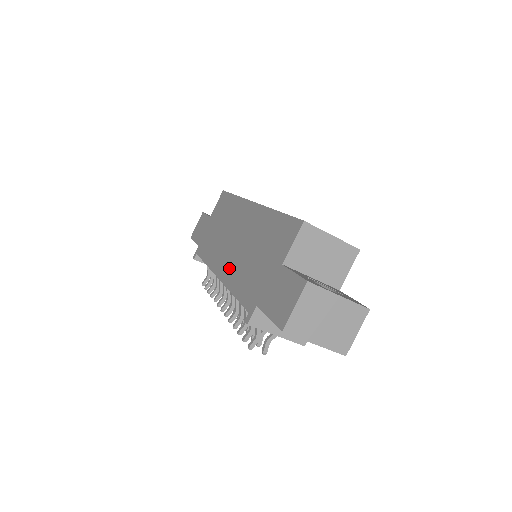
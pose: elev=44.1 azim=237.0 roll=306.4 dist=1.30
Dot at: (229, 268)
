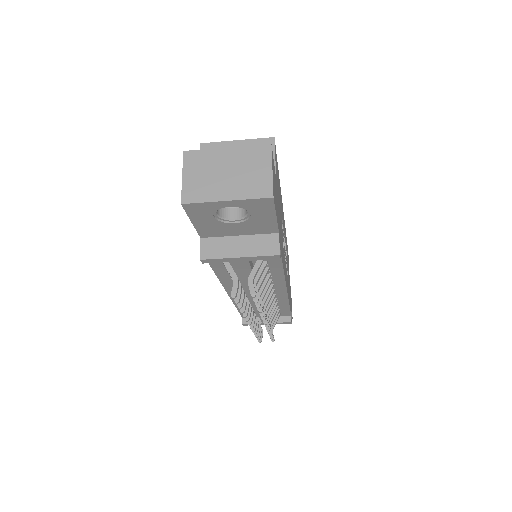
Dot at: occluded
